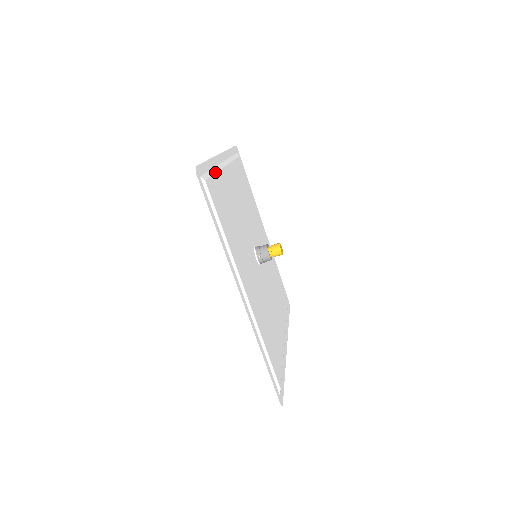
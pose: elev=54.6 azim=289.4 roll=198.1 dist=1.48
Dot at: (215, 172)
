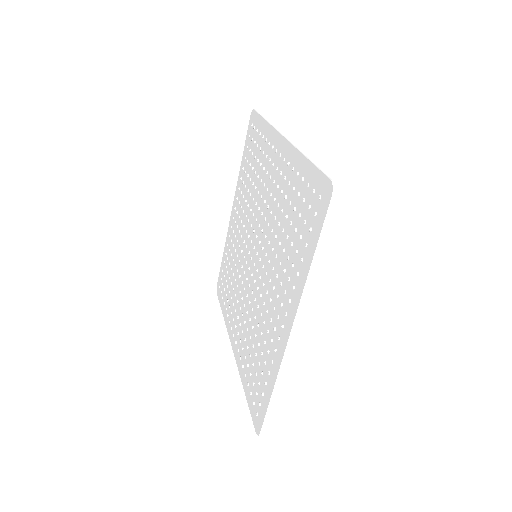
Dot at: occluded
